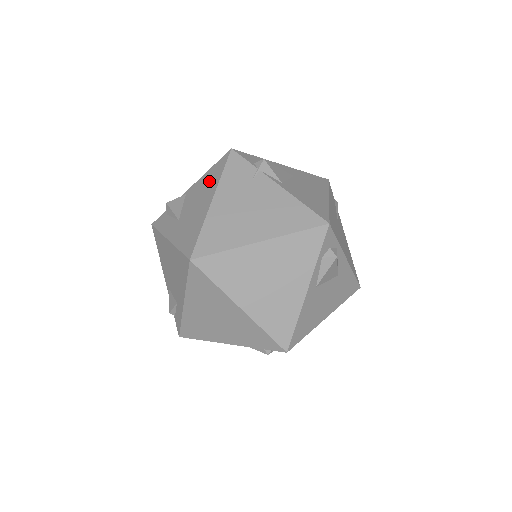
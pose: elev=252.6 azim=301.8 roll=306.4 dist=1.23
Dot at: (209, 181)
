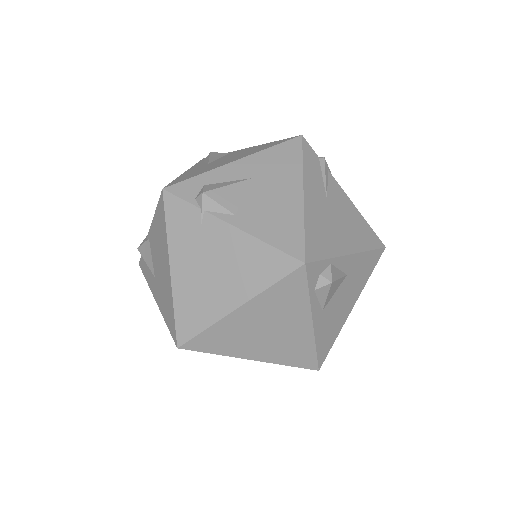
Dot at: (160, 234)
